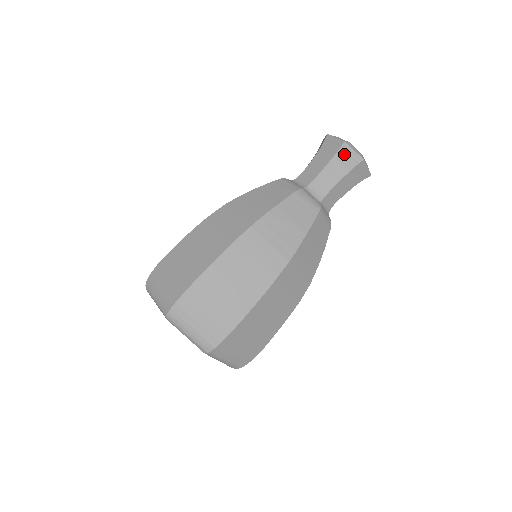
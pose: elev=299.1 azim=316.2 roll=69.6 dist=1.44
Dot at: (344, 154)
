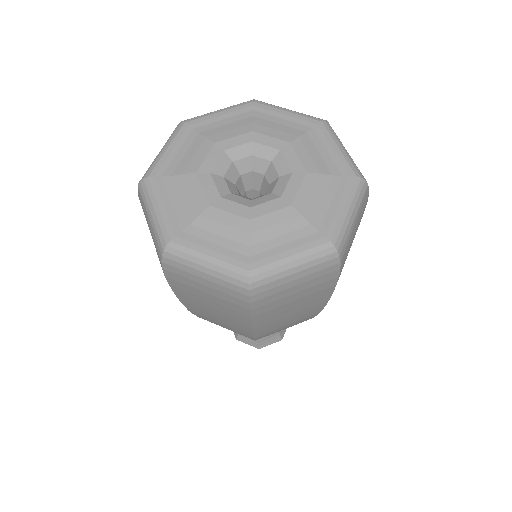
Dot at: occluded
